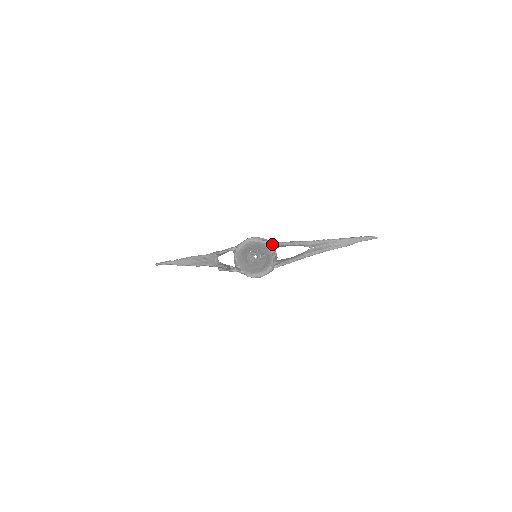
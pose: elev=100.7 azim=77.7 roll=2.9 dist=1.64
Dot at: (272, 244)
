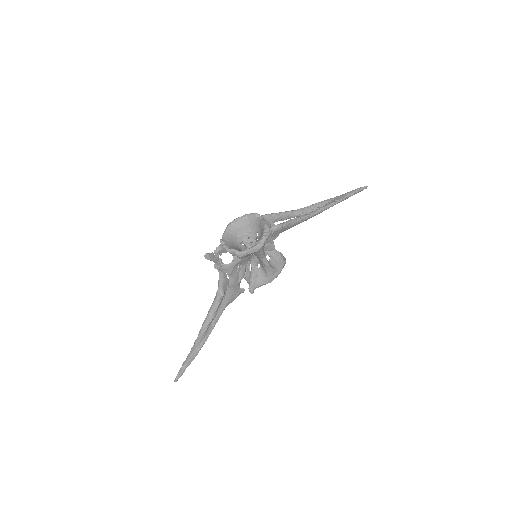
Dot at: occluded
